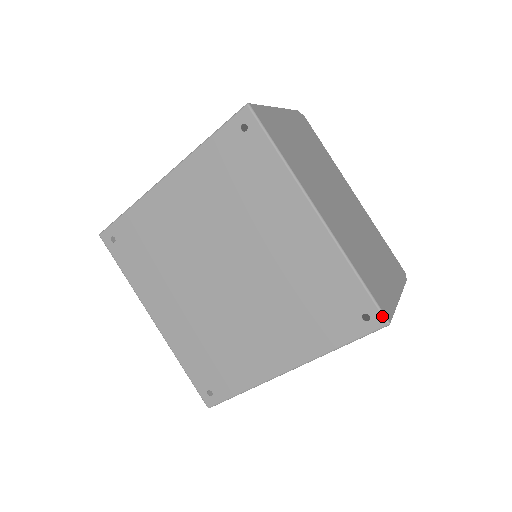
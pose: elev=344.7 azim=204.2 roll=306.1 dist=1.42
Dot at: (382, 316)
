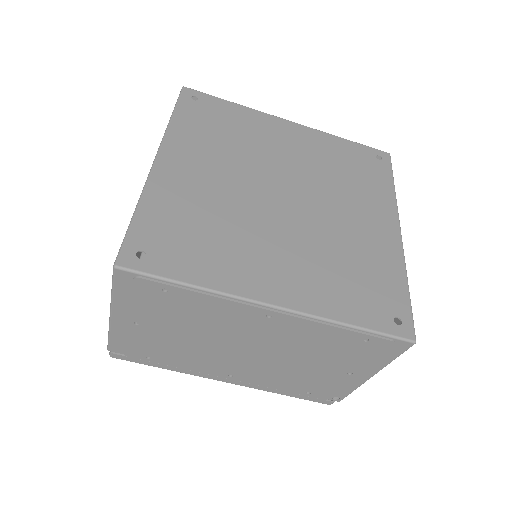
Dot at: (382, 151)
